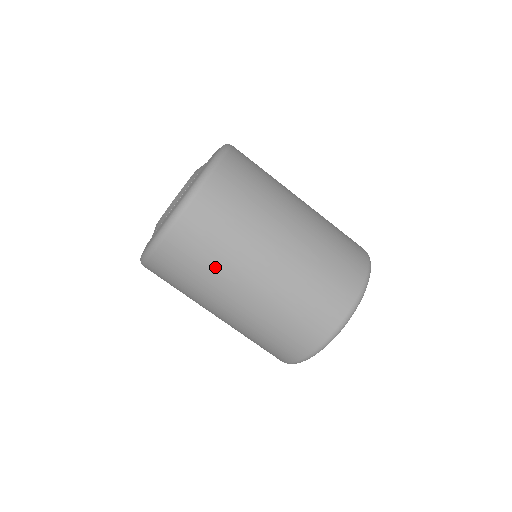
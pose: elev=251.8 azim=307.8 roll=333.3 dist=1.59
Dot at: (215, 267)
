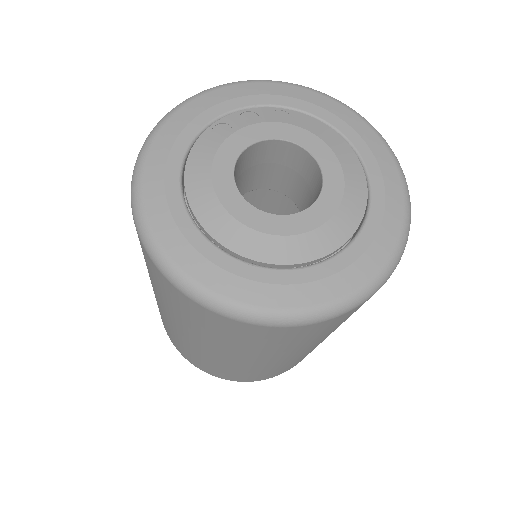
Dot at: (293, 347)
